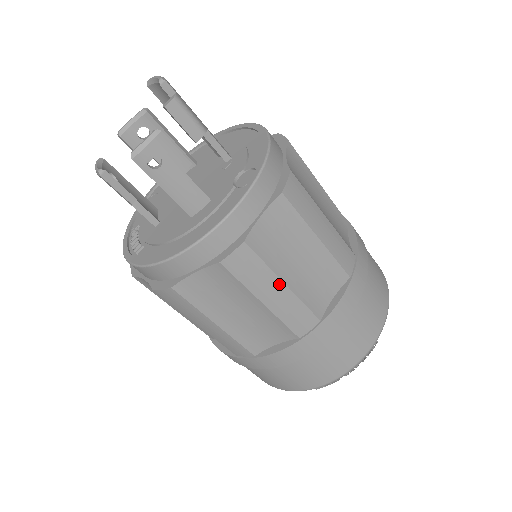
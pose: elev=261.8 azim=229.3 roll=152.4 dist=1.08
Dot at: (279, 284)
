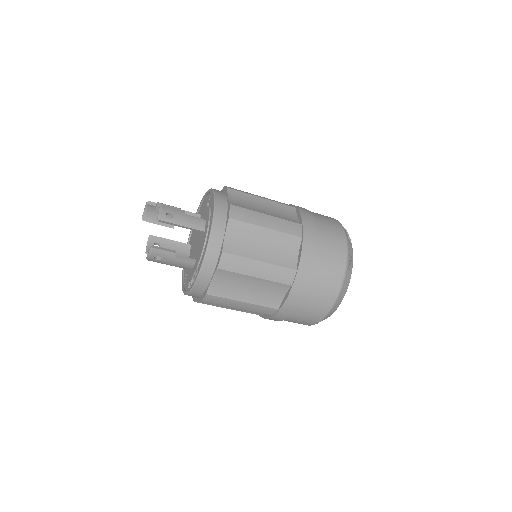
Dot at: (264, 215)
